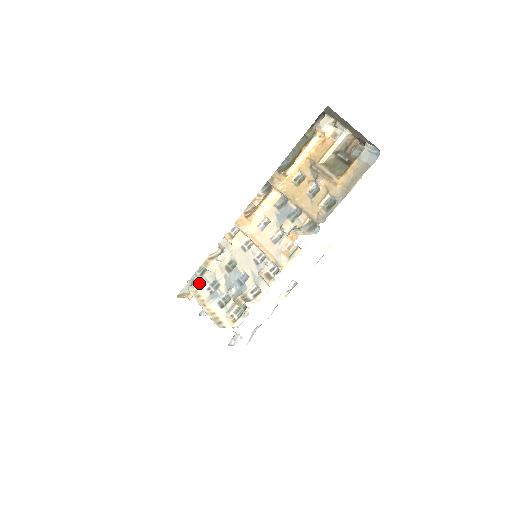
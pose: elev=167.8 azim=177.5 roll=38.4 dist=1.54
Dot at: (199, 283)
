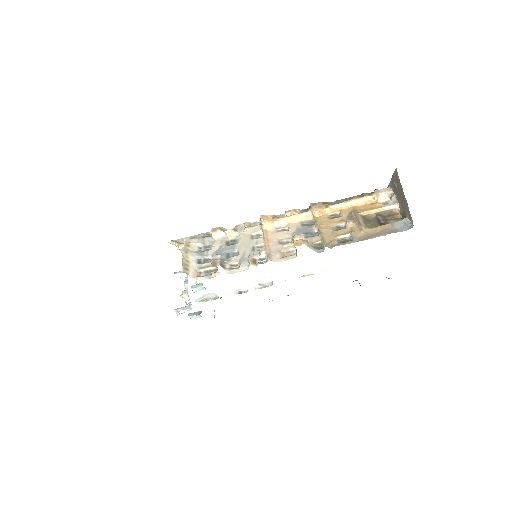
Dot at: (197, 240)
